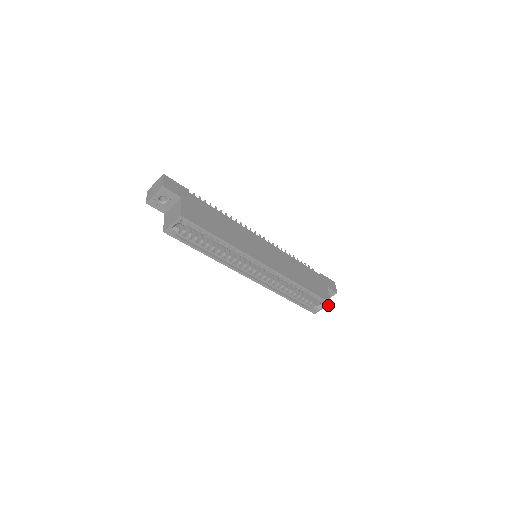
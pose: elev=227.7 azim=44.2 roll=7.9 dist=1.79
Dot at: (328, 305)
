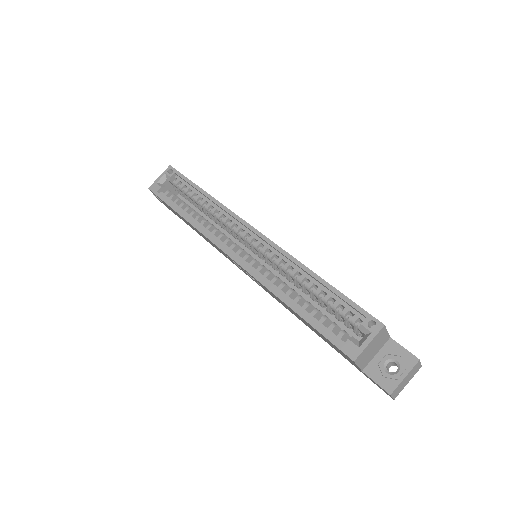
Dot at: (378, 331)
